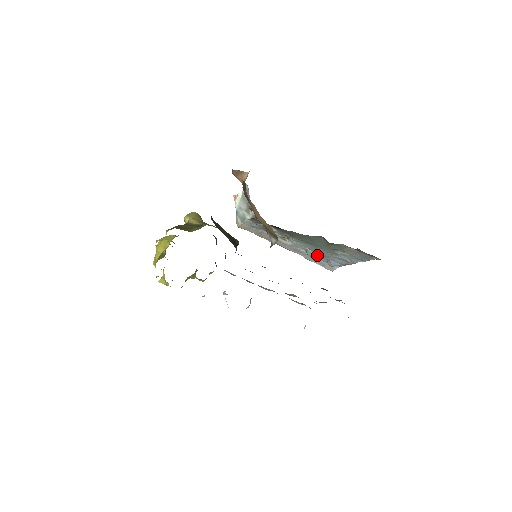
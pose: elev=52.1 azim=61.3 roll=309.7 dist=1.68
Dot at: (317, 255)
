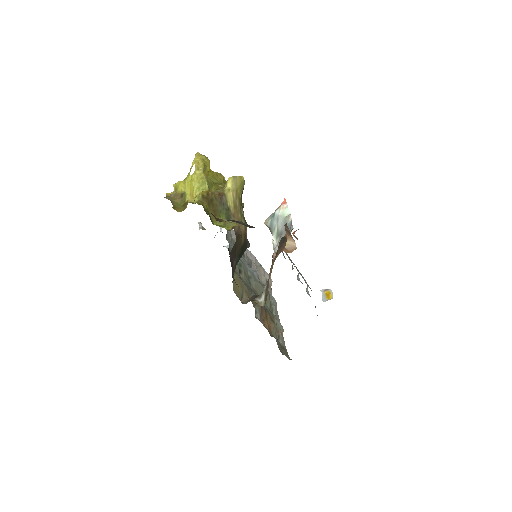
Dot at: occluded
